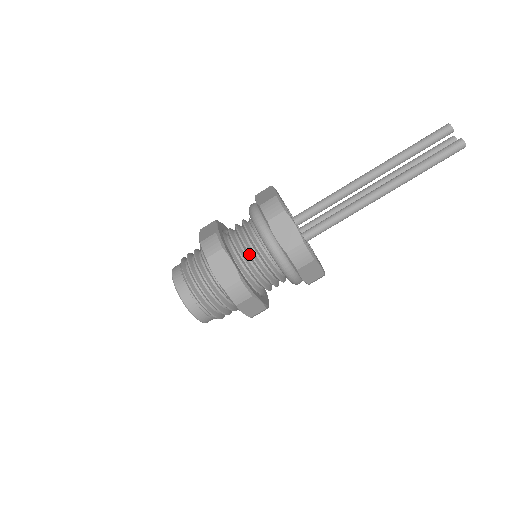
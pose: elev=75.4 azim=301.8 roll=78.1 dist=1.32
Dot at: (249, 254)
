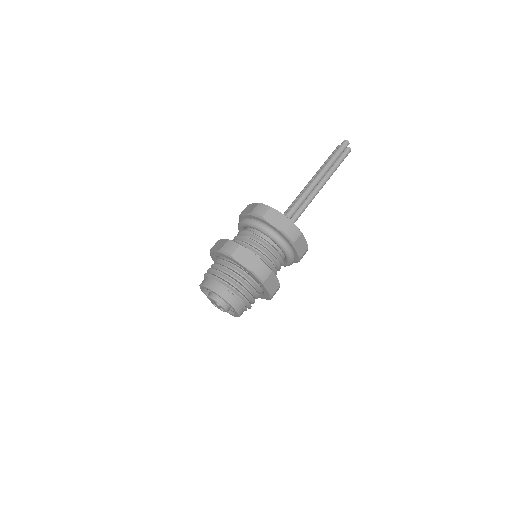
Dot at: (237, 237)
